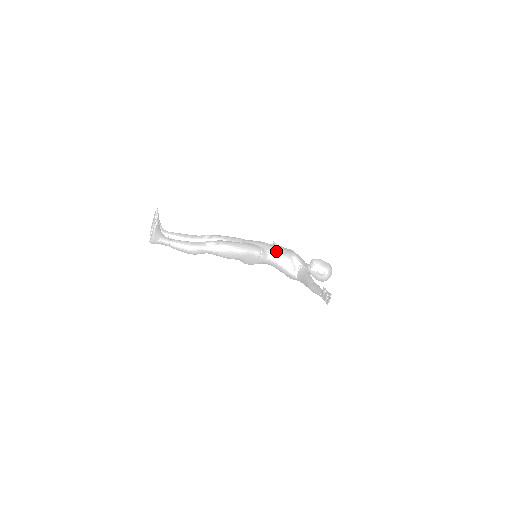
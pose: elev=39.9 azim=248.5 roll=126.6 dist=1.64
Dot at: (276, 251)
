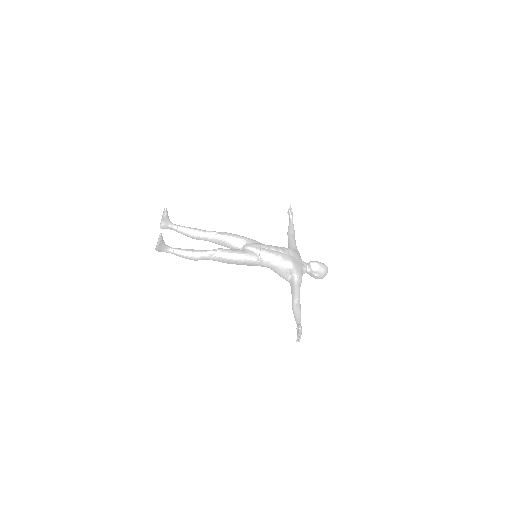
Dot at: (273, 259)
